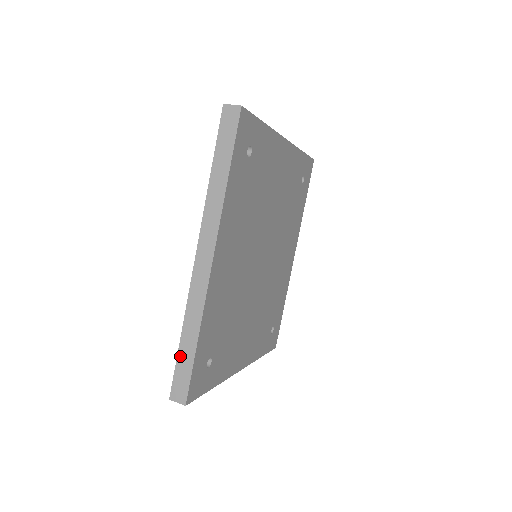
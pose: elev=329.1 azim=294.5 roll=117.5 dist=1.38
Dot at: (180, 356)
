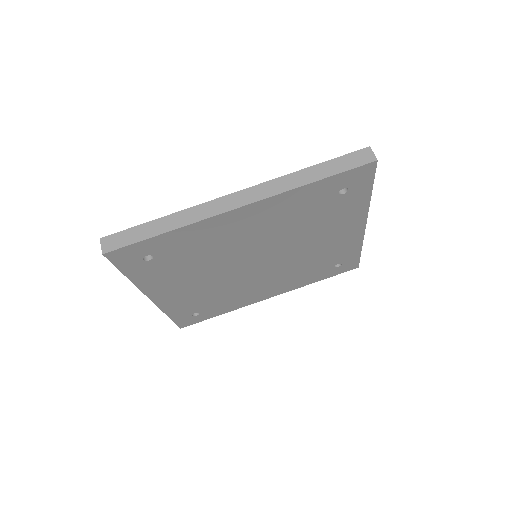
Dot at: (143, 226)
